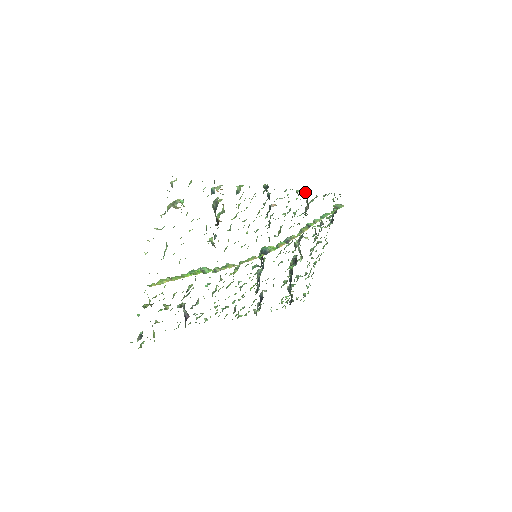
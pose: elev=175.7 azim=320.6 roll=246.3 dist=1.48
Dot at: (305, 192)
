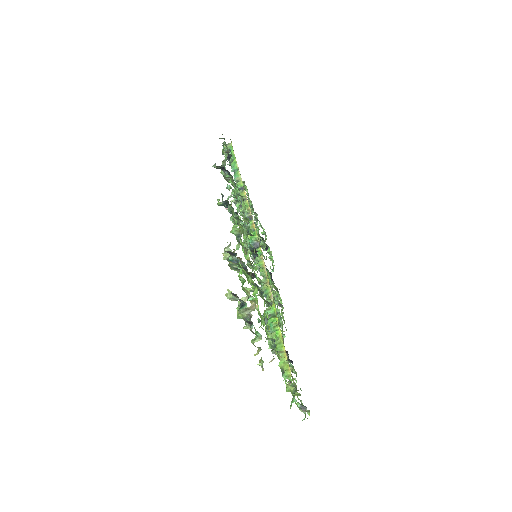
Dot at: occluded
